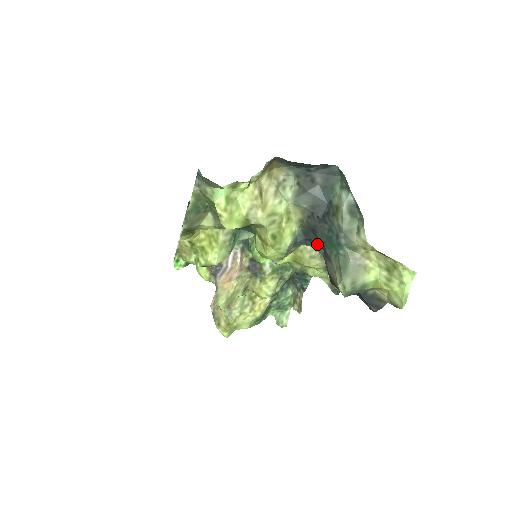
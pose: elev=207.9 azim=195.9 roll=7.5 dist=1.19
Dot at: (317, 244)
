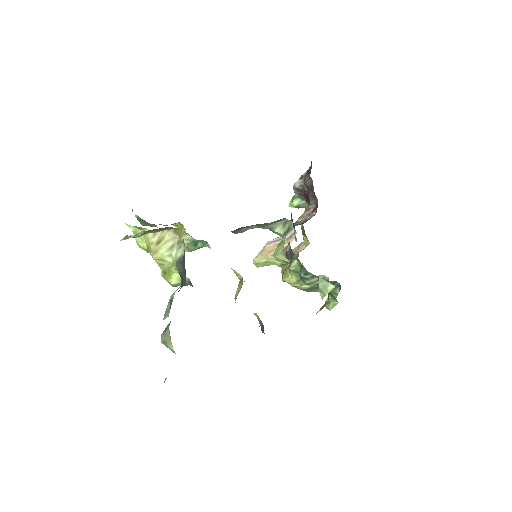
Dot at: occluded
